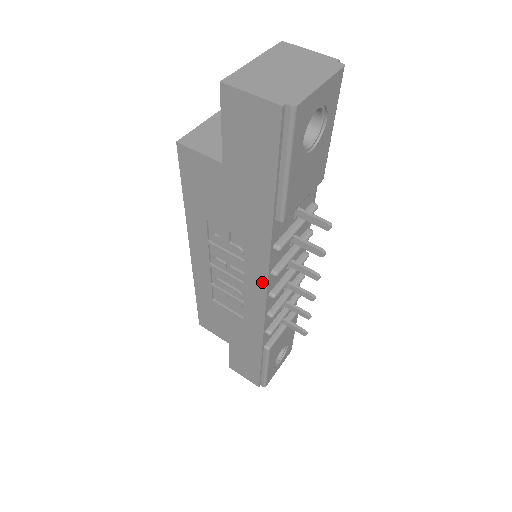
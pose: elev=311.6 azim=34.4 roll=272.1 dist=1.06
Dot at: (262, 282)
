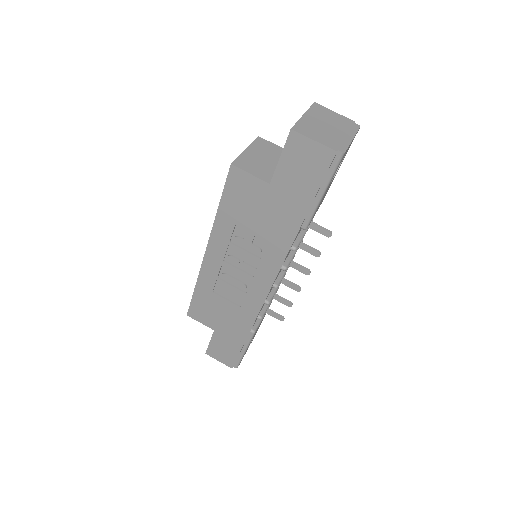
Dot at: (272, 275)
